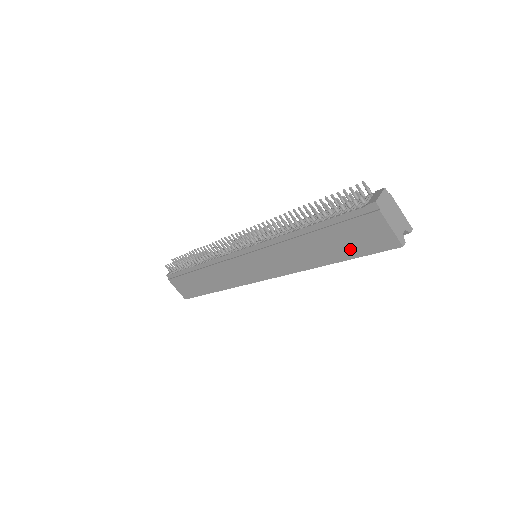
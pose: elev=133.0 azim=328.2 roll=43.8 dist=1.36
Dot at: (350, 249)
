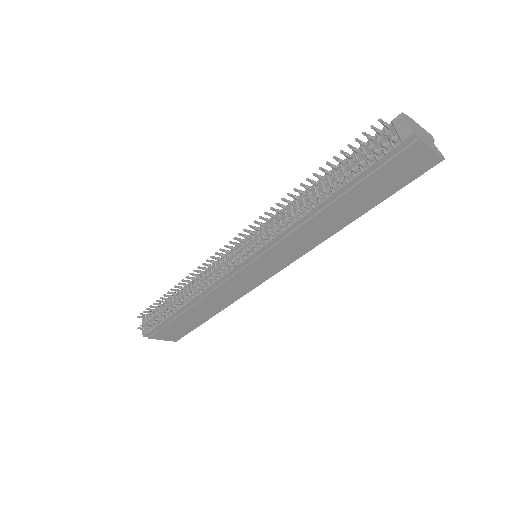
Dot at: (383, 192)
